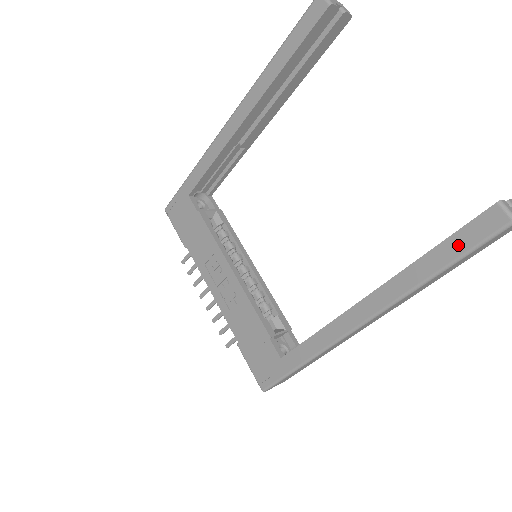
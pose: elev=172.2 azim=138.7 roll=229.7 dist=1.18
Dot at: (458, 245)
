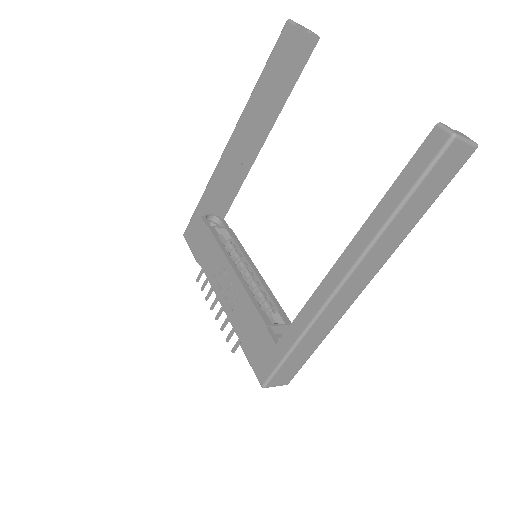
Dot at: (411, 175)
